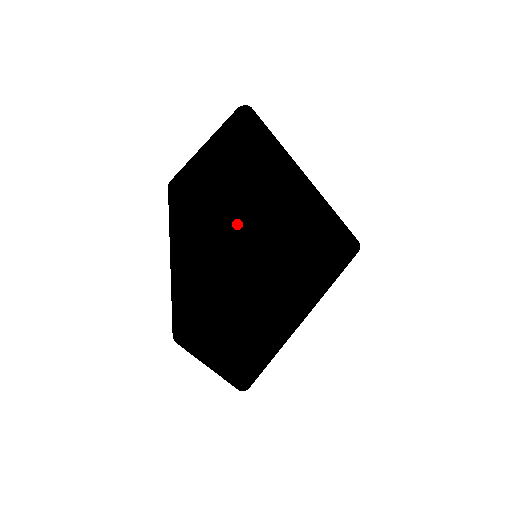
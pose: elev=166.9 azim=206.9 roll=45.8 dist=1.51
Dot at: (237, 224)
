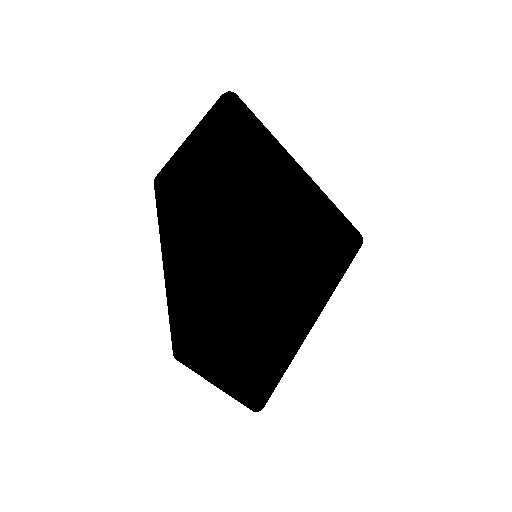
Dot at: (232, 221)
